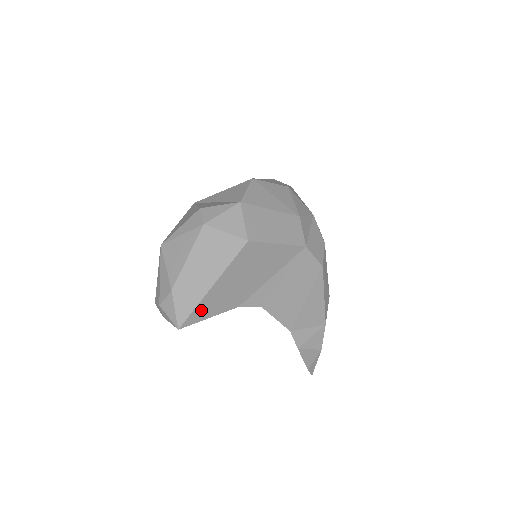
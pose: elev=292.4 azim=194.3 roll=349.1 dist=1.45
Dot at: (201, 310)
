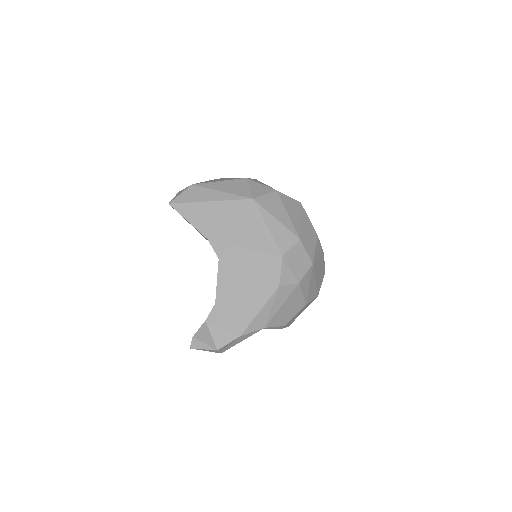
Dot at: (190, 209)
